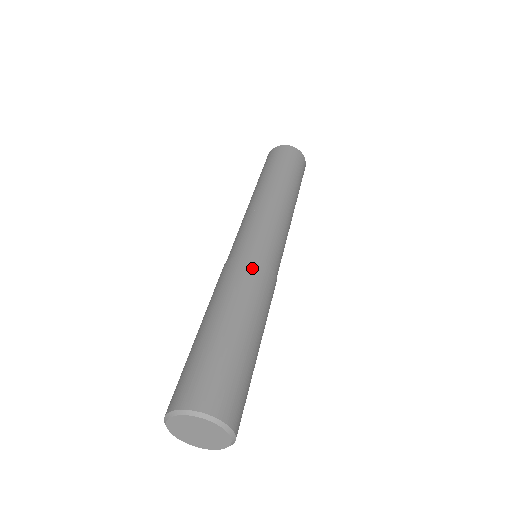
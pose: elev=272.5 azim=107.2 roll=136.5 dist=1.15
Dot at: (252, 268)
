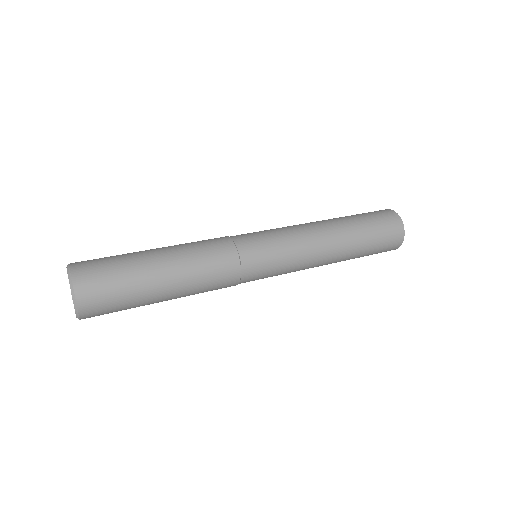
Dot at: (223, 251)
